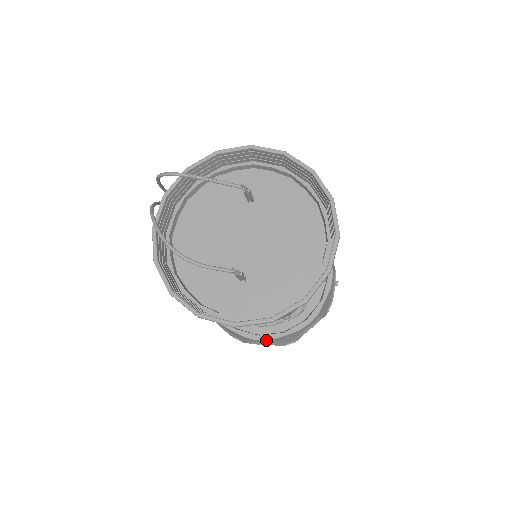
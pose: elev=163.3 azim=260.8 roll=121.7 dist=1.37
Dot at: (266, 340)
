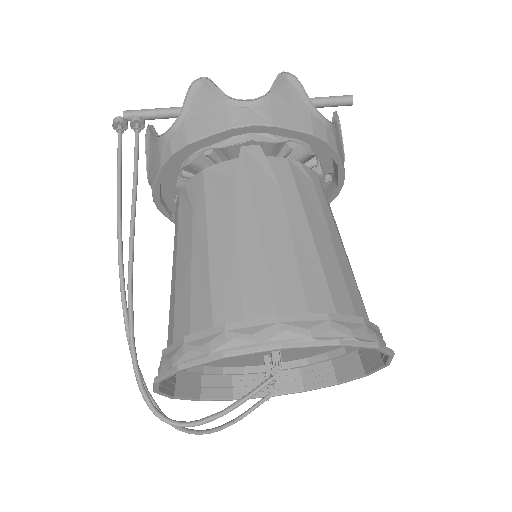
Dot at: occluded
